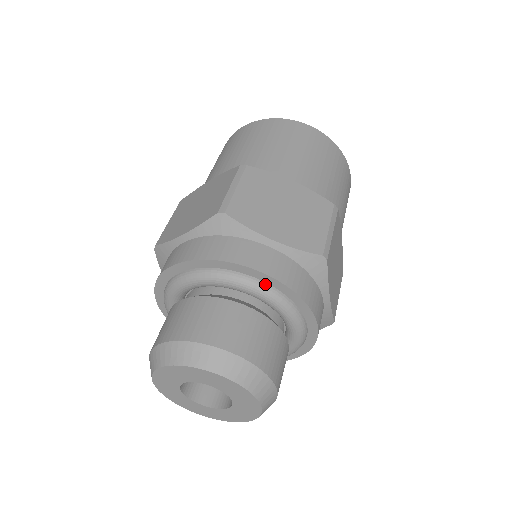
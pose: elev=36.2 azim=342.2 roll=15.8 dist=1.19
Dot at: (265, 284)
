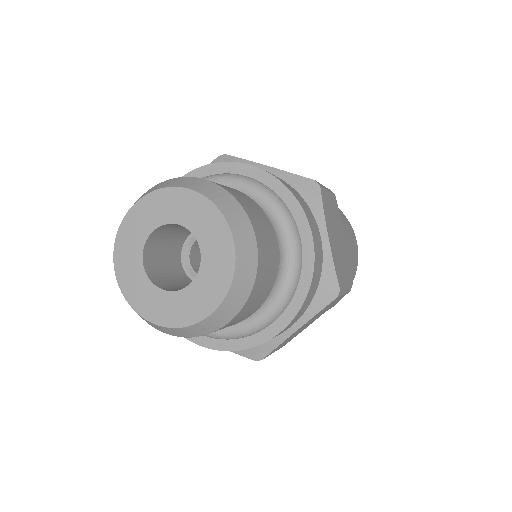
Dot at: (254, 180)
